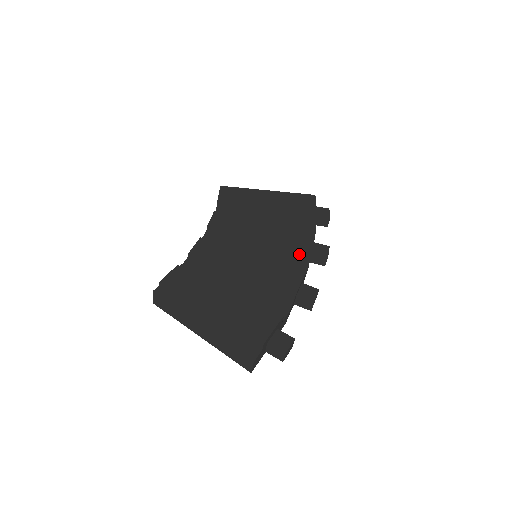
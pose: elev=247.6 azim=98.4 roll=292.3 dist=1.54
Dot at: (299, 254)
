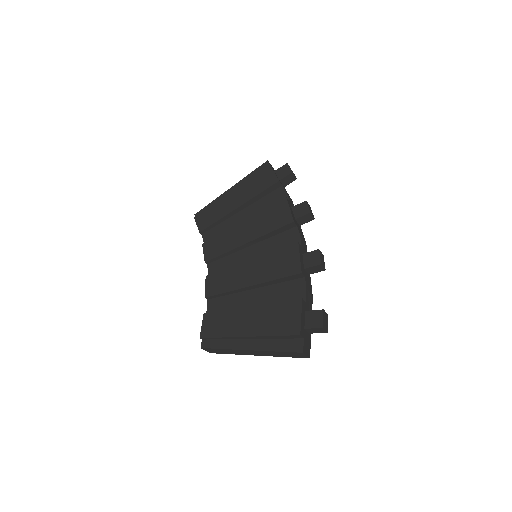
Dot at: (286, 229)
